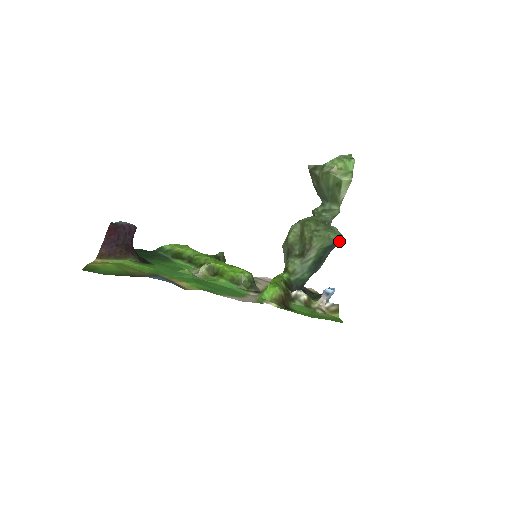
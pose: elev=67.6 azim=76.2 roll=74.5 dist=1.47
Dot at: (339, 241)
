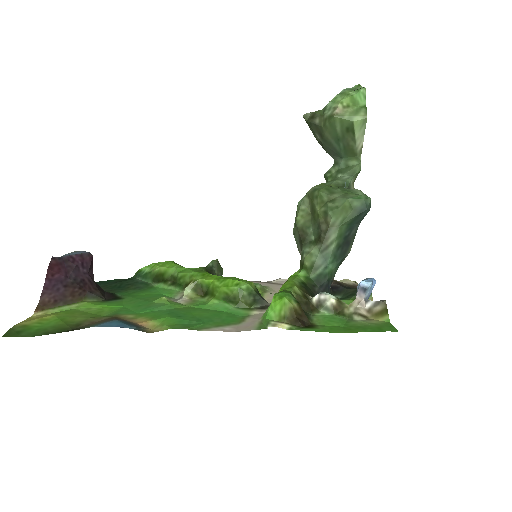
Dot at: (367, 208)
